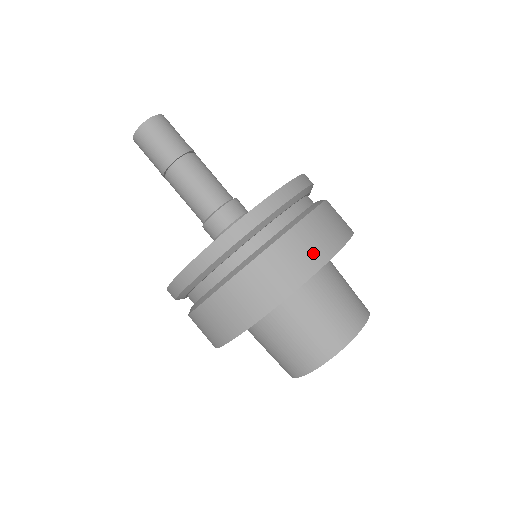
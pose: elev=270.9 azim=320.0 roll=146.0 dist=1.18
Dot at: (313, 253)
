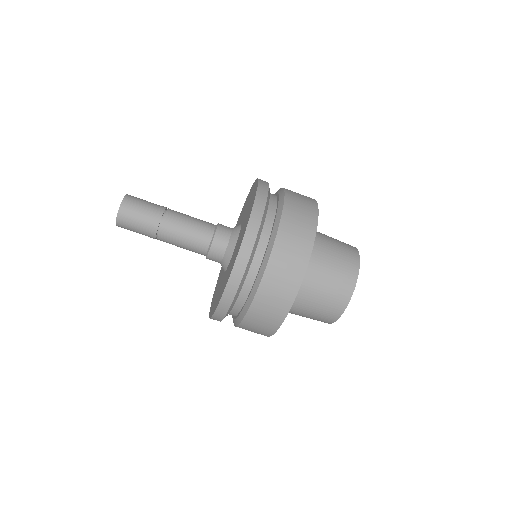
Dot at: (281, 299)
